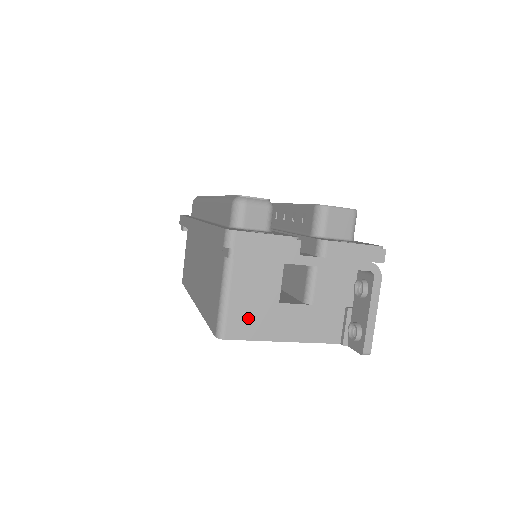
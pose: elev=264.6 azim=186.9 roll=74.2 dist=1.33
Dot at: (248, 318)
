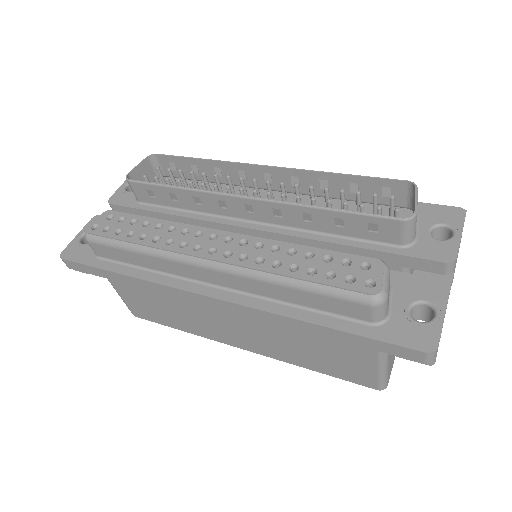
Dot at: occluded
